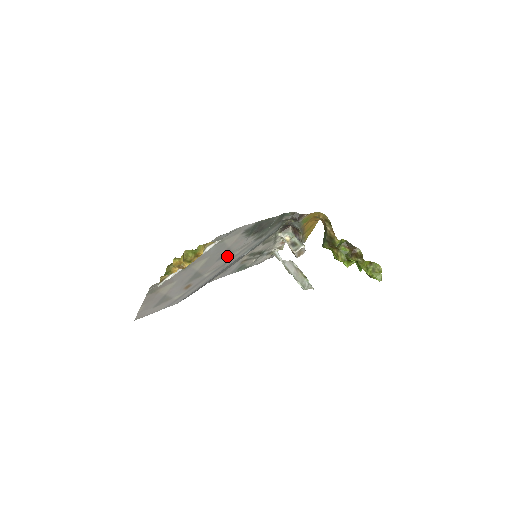
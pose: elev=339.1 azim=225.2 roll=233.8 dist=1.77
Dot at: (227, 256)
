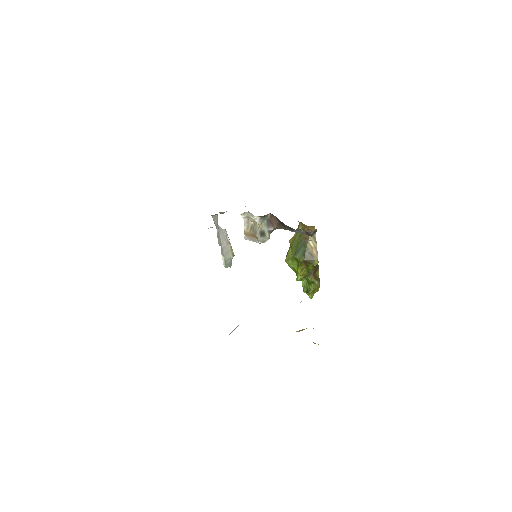
Dot at: occluded
